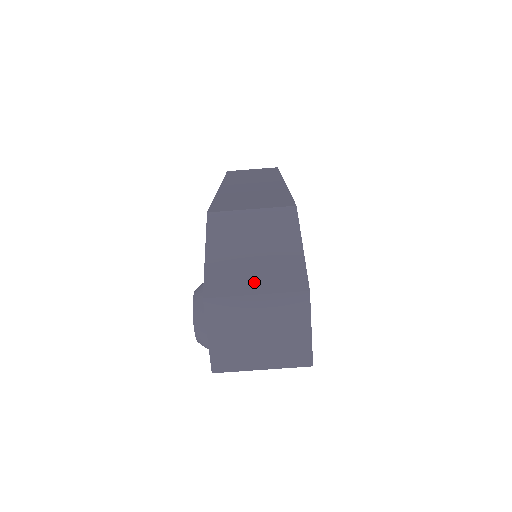
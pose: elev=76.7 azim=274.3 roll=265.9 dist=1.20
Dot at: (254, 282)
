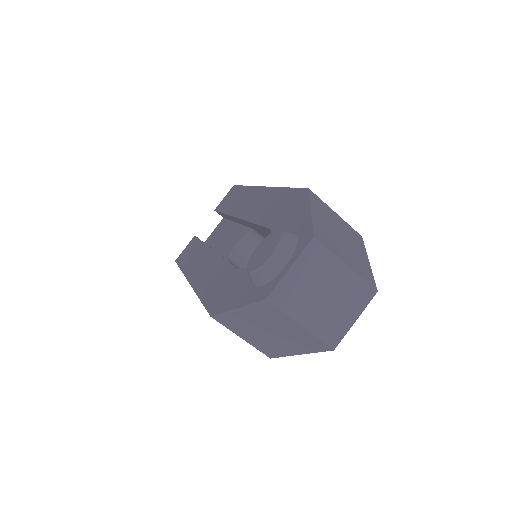
Dot at: (345, 256)
